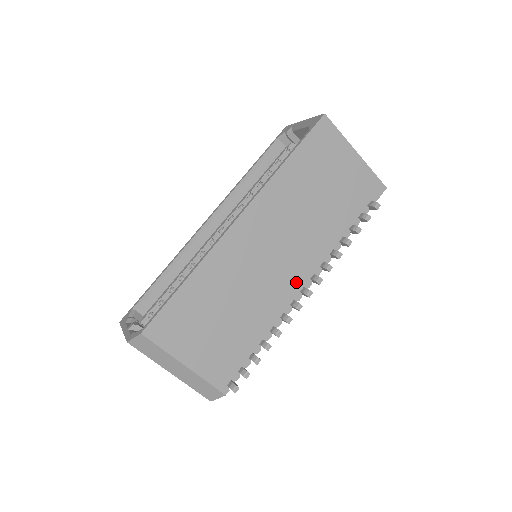
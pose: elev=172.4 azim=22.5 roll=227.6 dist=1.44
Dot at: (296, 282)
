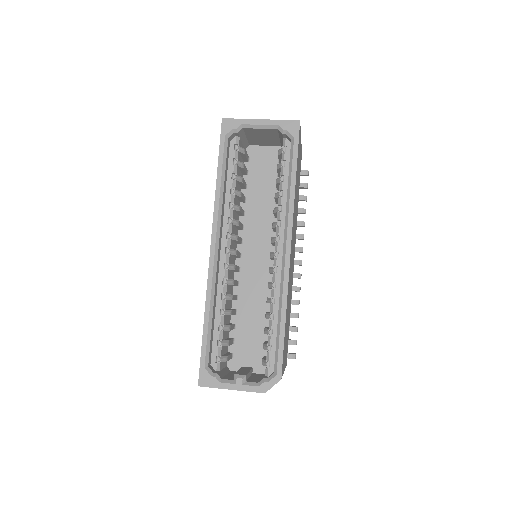
Dot at: occluded
